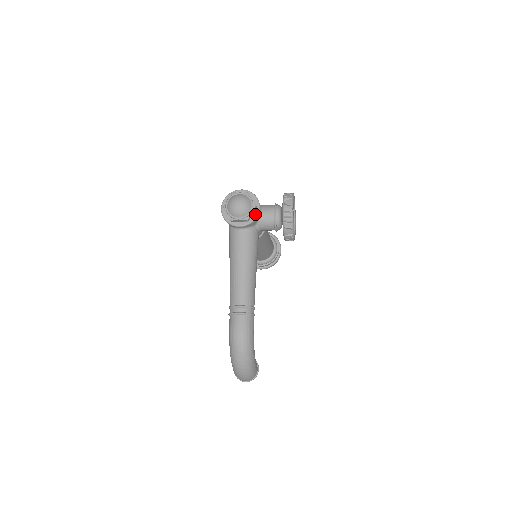
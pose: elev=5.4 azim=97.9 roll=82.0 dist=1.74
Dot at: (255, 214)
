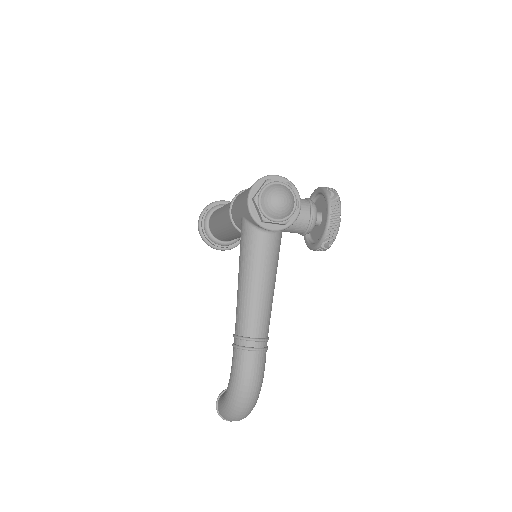
Dot at: (294, 216)
